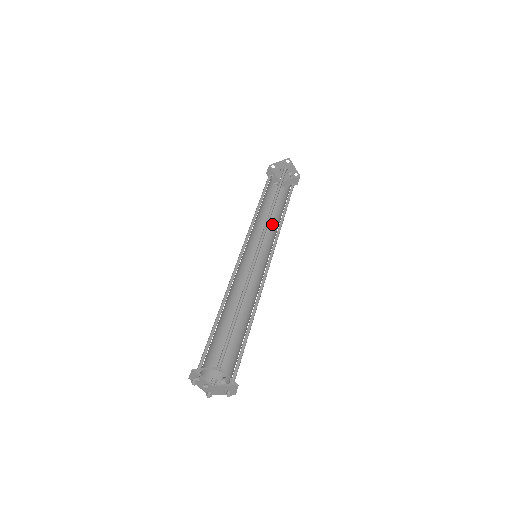
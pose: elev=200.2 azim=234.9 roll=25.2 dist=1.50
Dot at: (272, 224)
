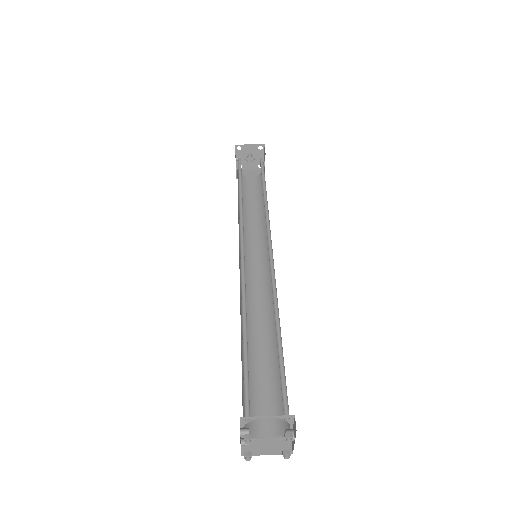
Dot at: (249, 218)
